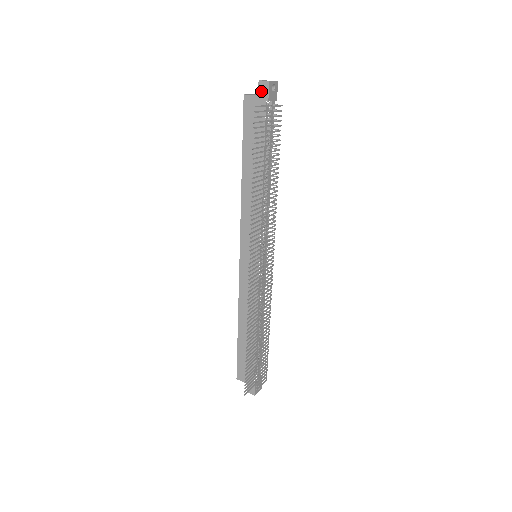
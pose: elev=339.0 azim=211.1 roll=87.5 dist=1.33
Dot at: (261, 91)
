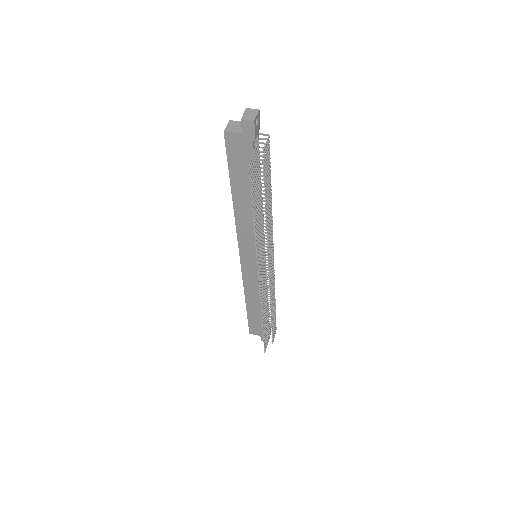
Dot at: (245, 130)
